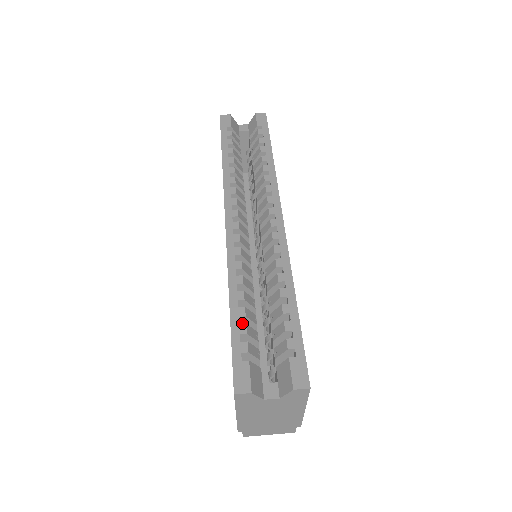
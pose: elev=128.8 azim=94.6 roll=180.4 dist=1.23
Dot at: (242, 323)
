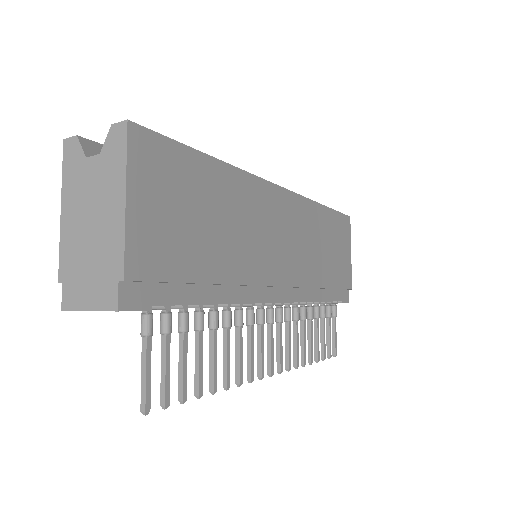
Dot at: occluded
